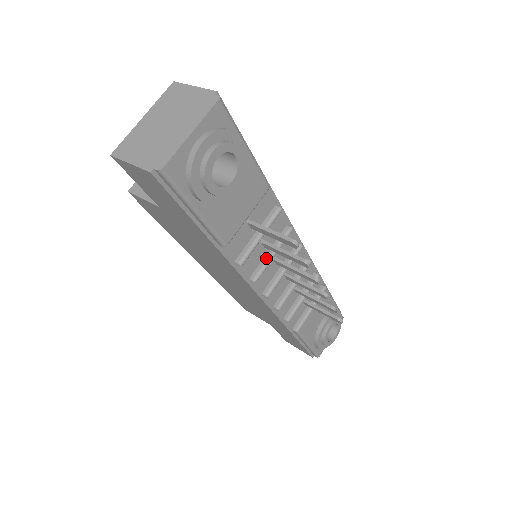
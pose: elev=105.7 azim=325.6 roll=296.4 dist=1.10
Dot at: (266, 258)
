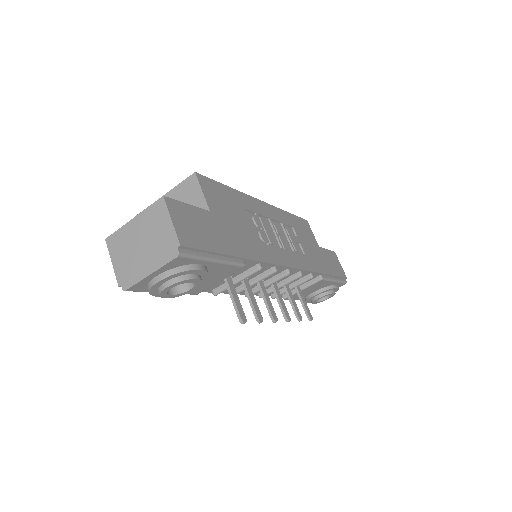
Dot at: occluded
